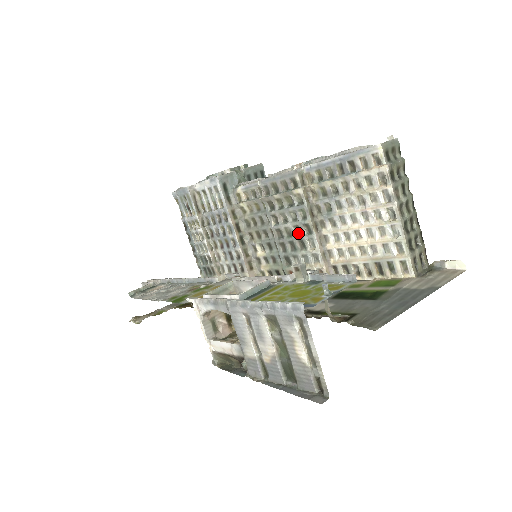
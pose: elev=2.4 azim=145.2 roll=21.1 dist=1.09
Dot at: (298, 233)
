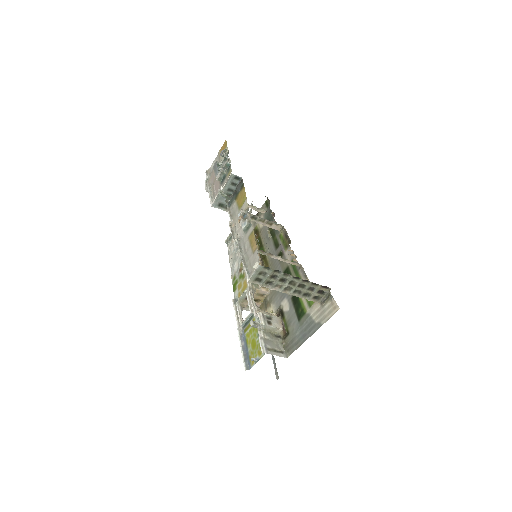
Dot at: occluded
